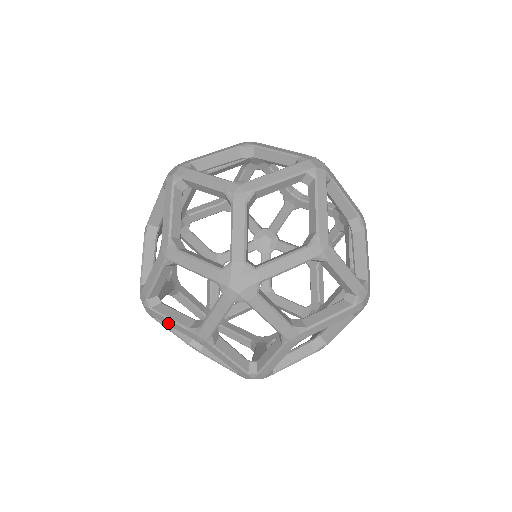
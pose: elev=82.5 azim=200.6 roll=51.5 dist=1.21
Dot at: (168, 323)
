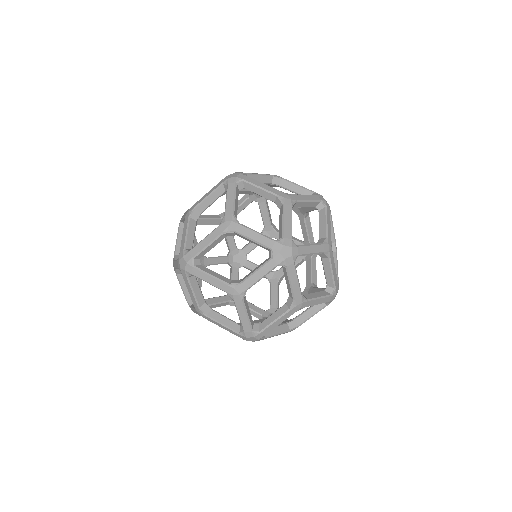
Dot at: occluded
